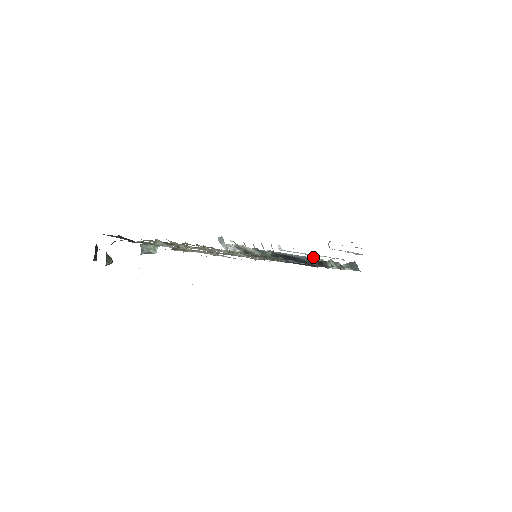
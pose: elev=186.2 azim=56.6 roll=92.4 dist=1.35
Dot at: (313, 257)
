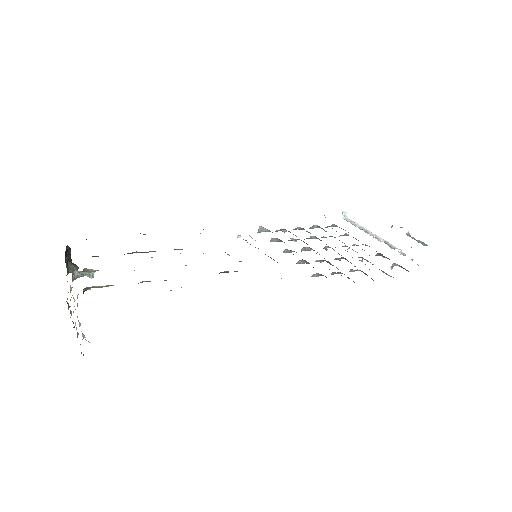
Dot at: occluded
